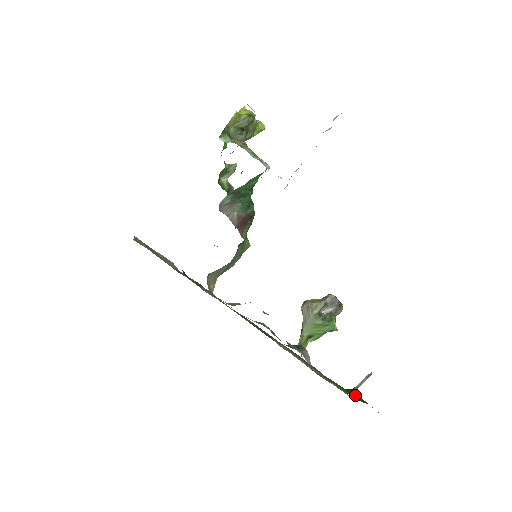
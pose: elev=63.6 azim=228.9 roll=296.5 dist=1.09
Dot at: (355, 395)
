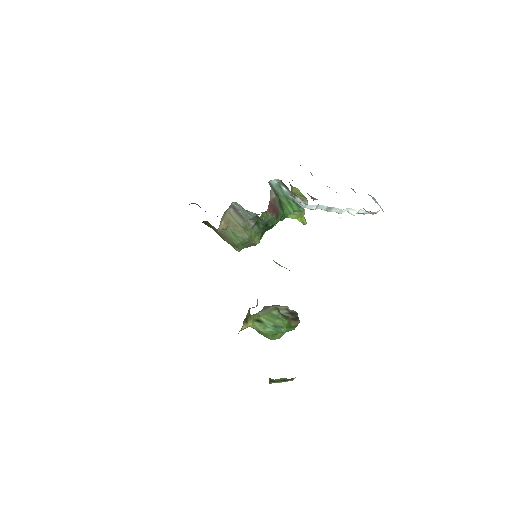
Dot at: occluded
